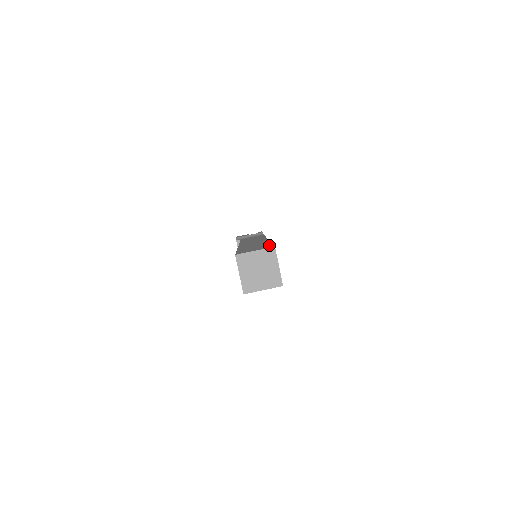
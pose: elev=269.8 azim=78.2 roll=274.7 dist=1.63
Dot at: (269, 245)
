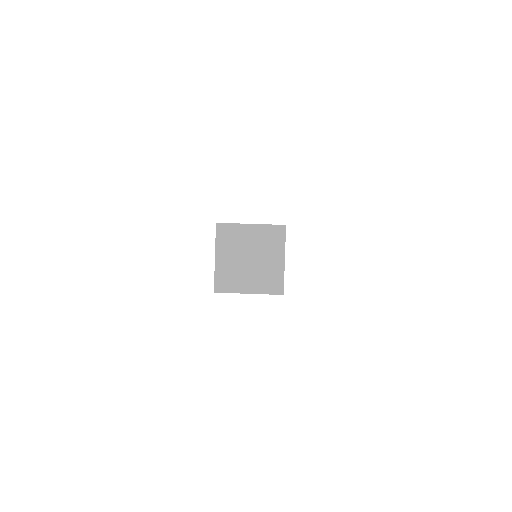
Dot at: occluded
